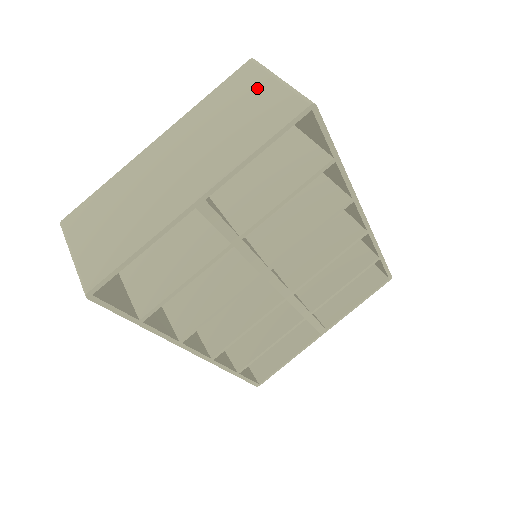
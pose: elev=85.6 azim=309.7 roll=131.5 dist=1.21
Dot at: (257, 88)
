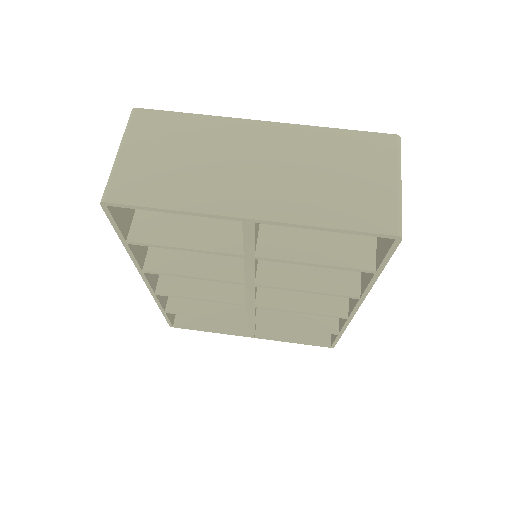
Dot at: (378, 170)
